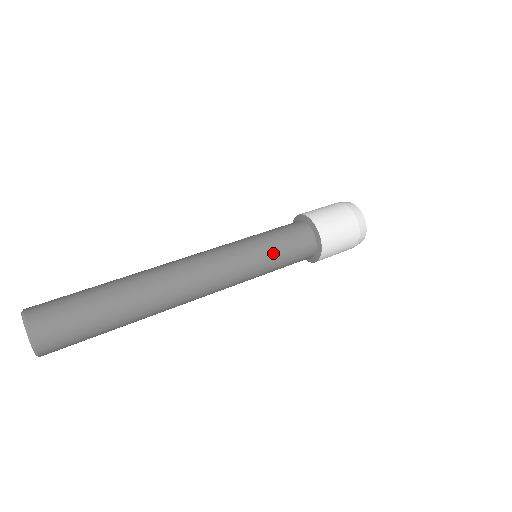
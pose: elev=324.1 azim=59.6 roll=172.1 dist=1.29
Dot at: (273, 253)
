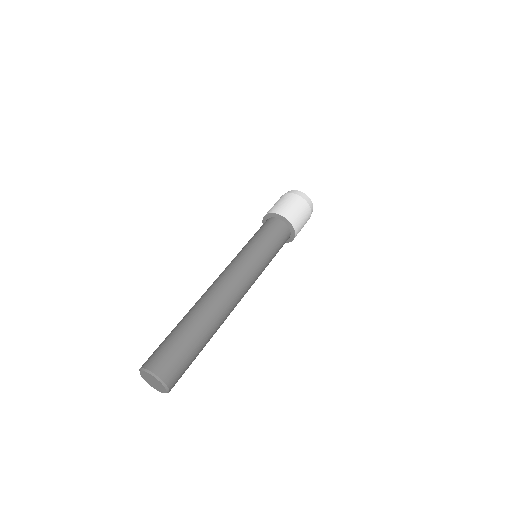
Dot at: (269, 249)
